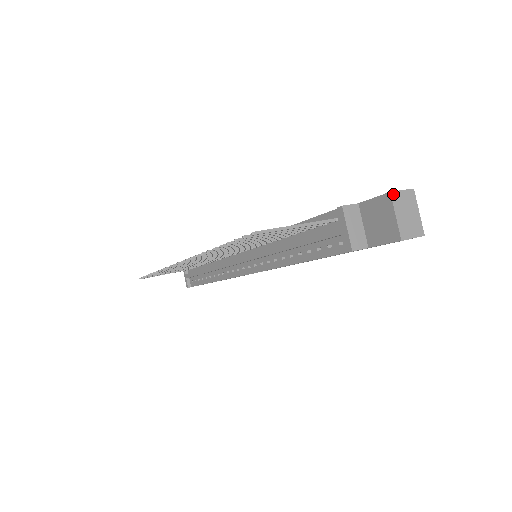
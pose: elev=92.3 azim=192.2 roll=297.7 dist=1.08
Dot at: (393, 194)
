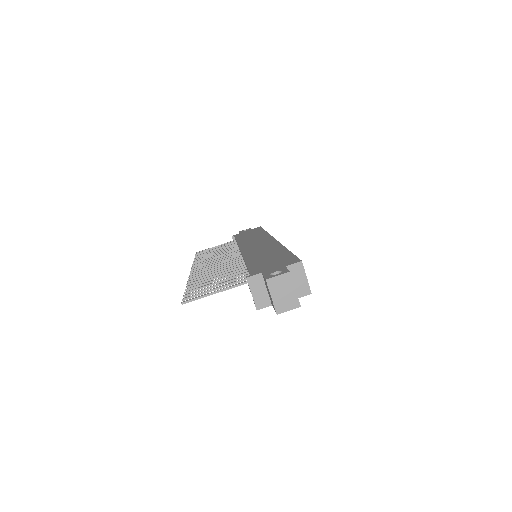
Dot at: (269, 281)
